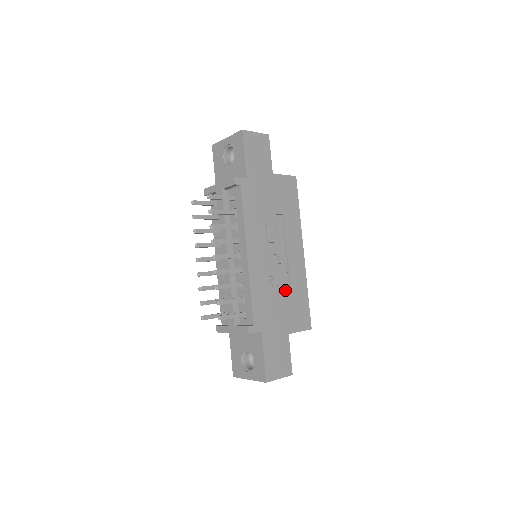
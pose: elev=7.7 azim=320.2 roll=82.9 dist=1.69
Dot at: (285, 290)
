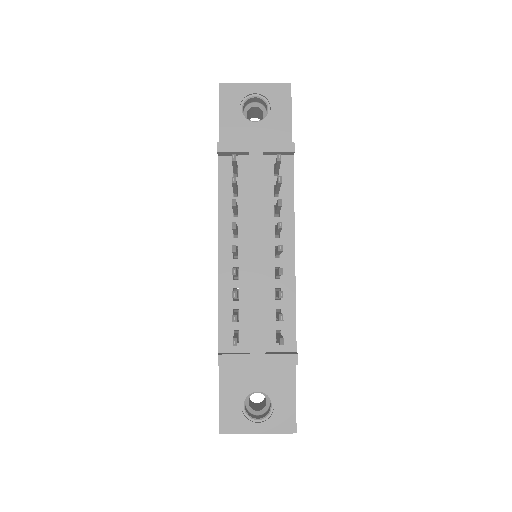
Dot at: occluded
